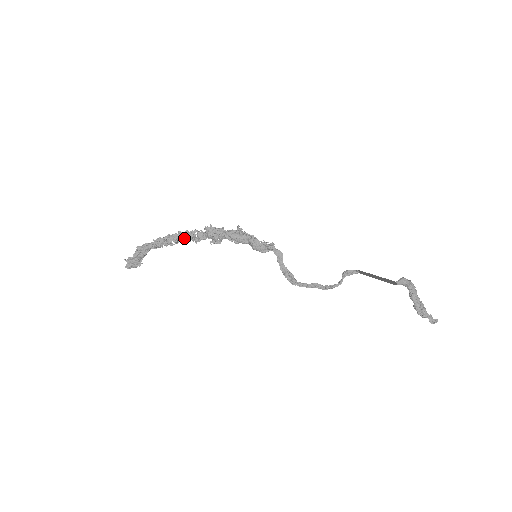
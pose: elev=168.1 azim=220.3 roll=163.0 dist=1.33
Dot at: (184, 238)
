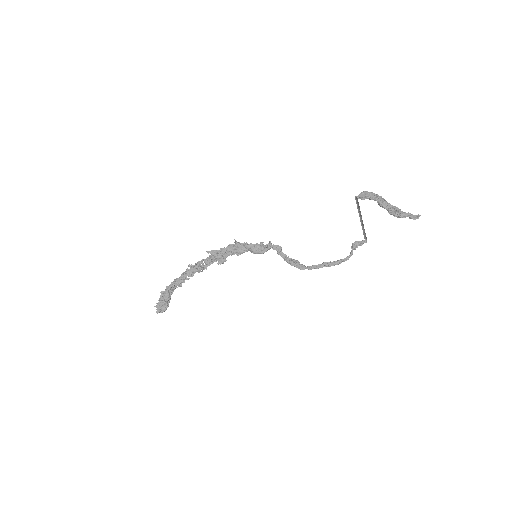
Dot at: (195, 269)
